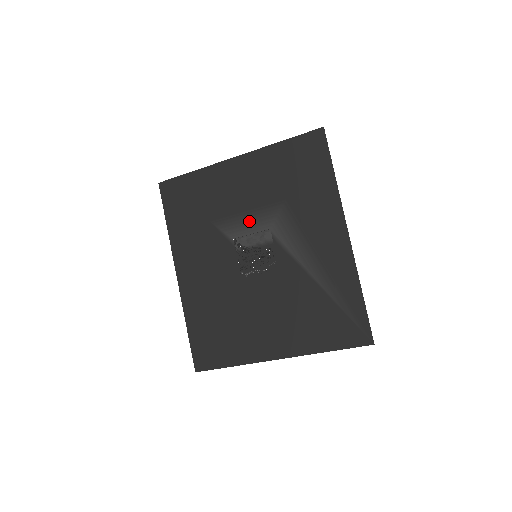
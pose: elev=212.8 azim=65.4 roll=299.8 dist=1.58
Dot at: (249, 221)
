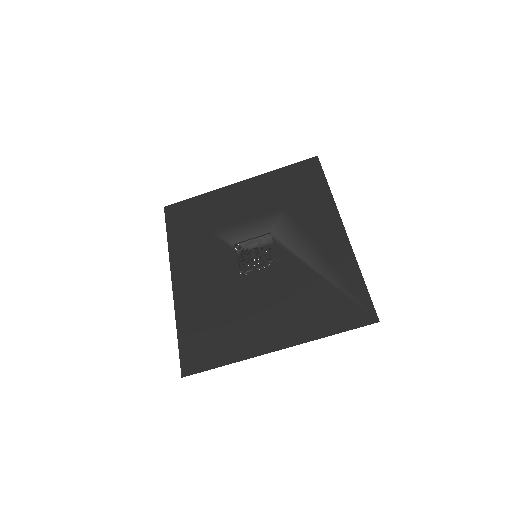
Dot at: (250, 228)
